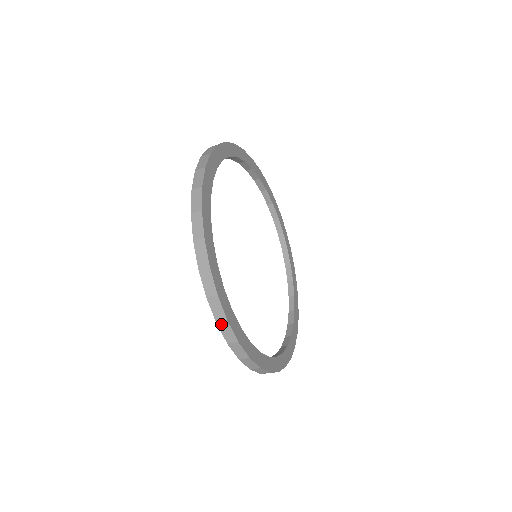
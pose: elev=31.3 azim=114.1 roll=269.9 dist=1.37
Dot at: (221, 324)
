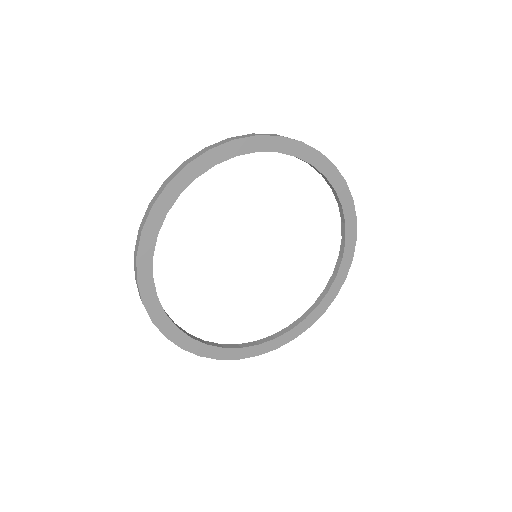
Dot at: occluded
